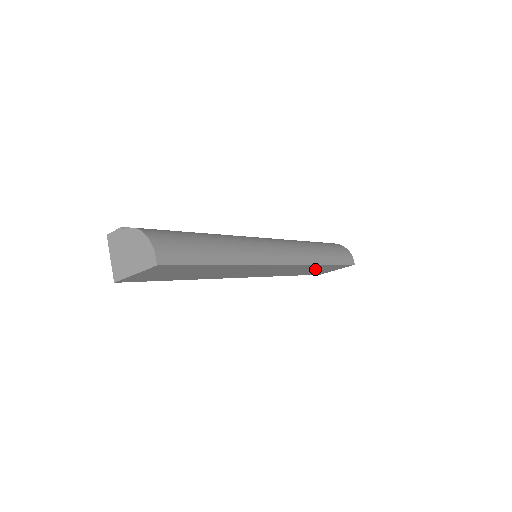
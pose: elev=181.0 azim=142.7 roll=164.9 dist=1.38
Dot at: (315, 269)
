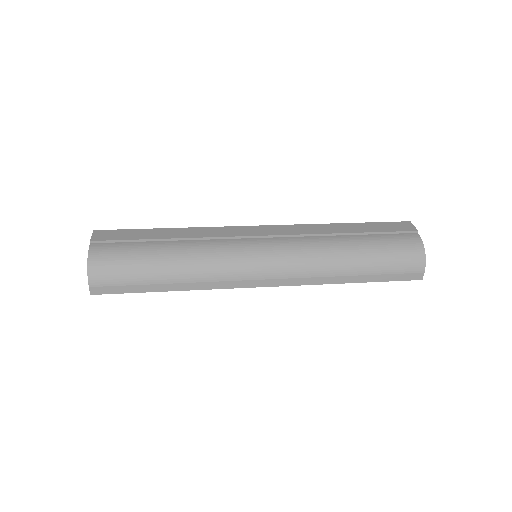
Dot at: occluded
